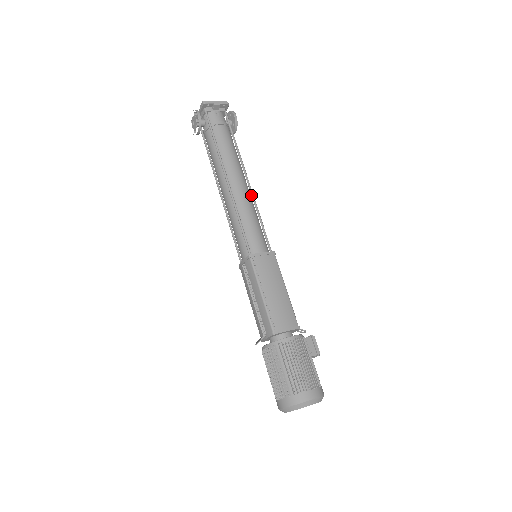
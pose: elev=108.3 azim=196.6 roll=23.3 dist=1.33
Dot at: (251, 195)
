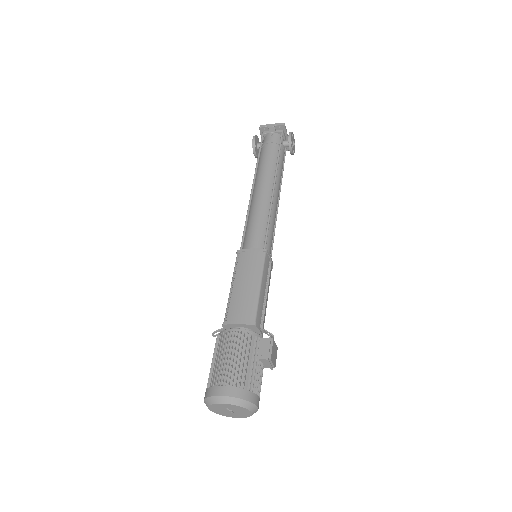
Dot at: (271, 200)
